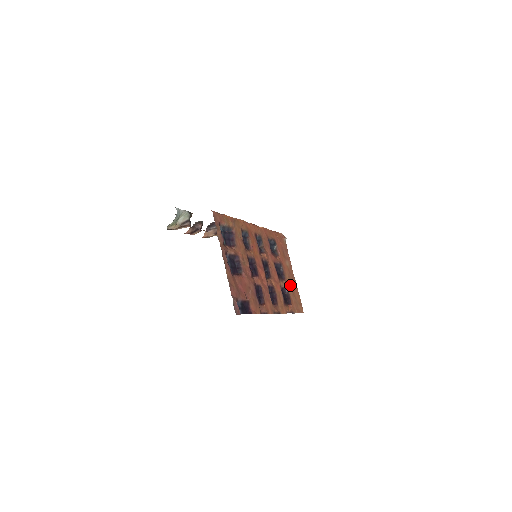
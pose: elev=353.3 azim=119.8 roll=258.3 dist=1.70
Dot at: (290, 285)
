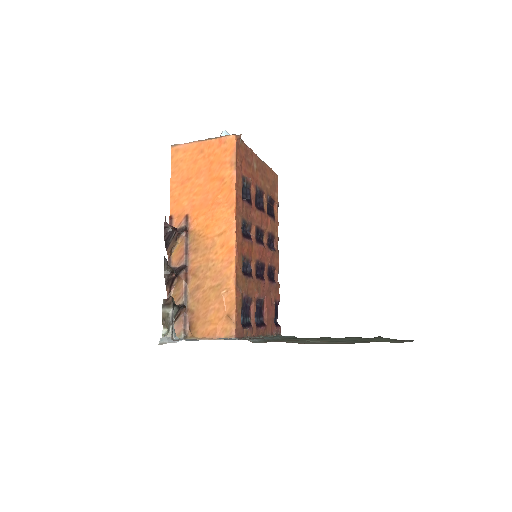
Dot at: (266, 183)
